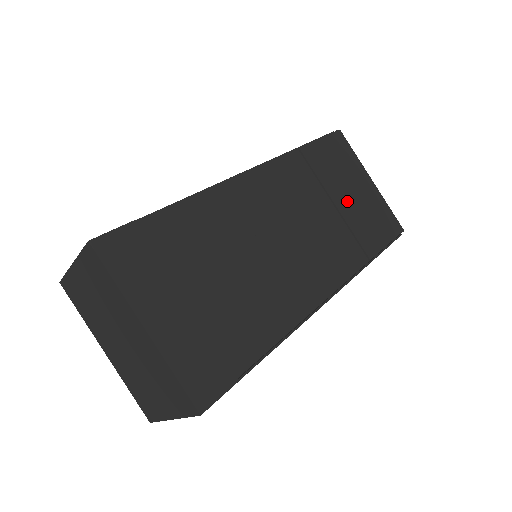
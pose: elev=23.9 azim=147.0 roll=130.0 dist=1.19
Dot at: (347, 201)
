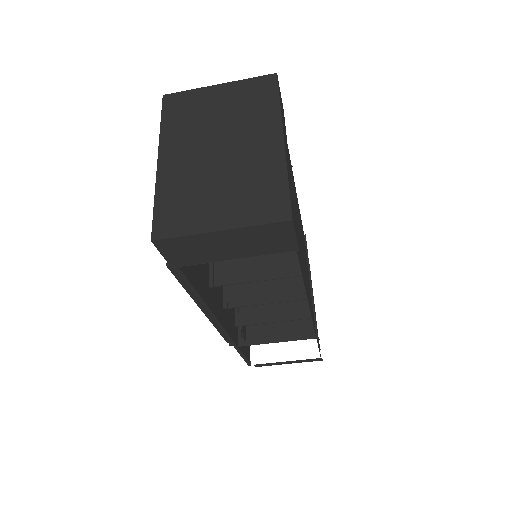
Dot at: occluded
